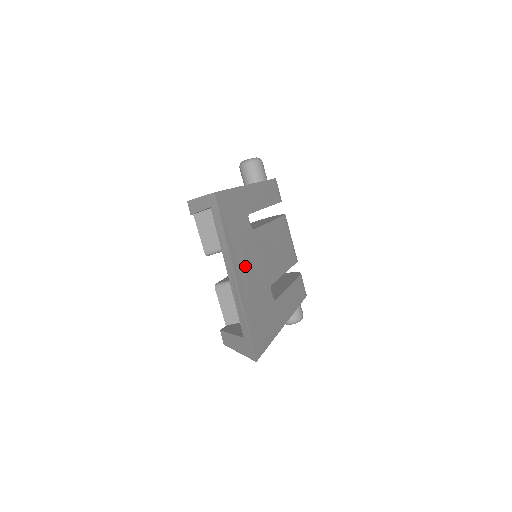
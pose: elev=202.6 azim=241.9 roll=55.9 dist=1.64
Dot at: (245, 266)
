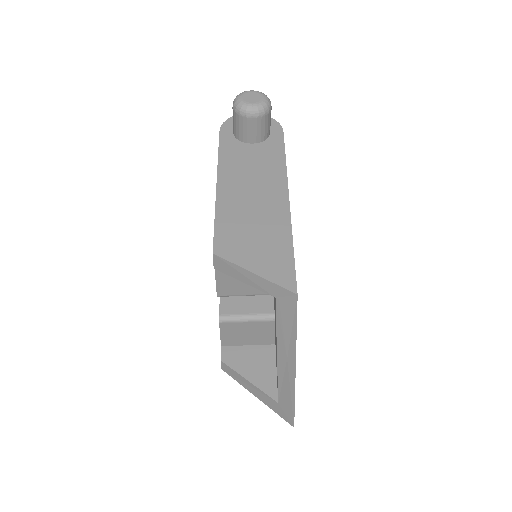
Dot at: occluded
